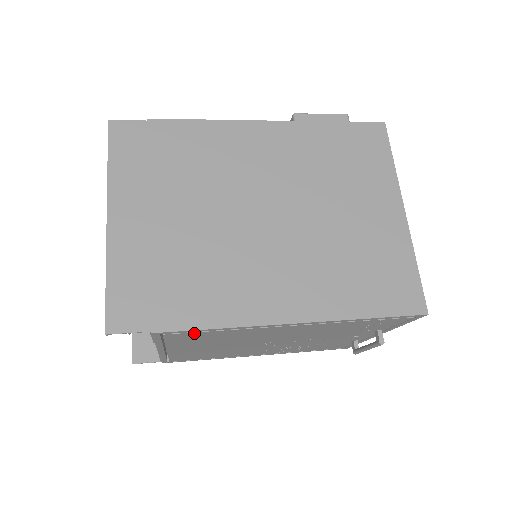
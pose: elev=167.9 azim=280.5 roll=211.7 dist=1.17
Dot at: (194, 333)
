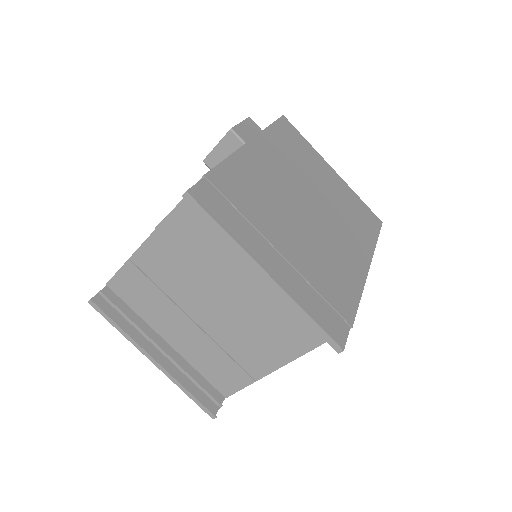
Dot at: occluded
